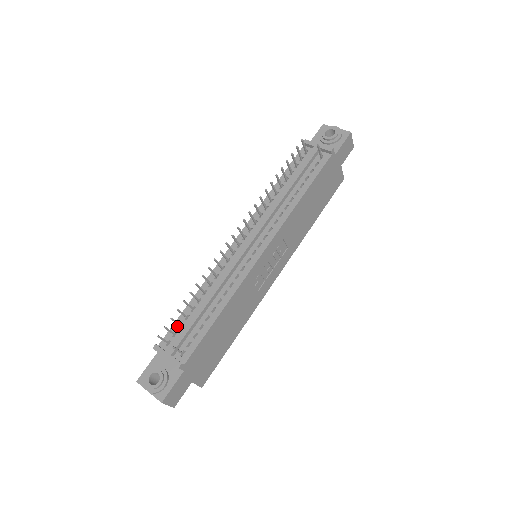
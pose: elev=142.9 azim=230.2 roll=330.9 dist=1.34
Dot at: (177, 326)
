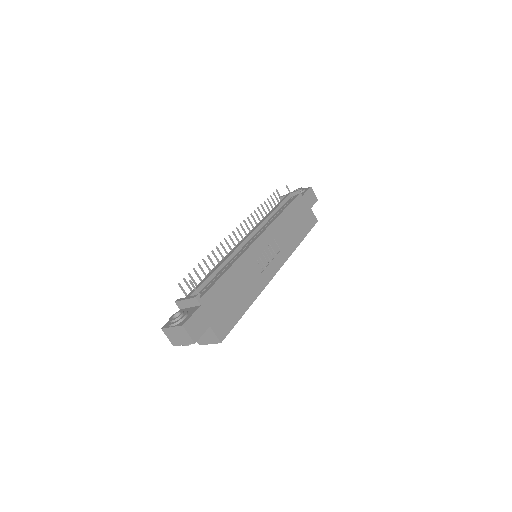
Dot at: occluded
